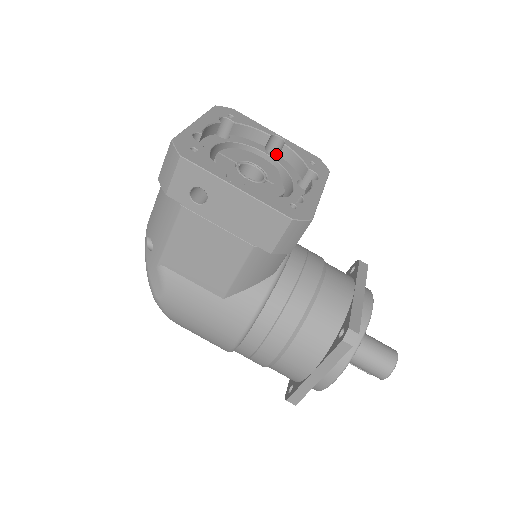
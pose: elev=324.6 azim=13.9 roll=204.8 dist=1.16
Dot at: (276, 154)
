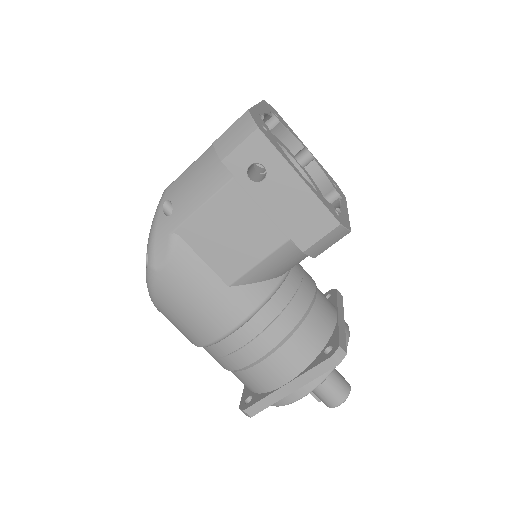
Dot at: occluded
